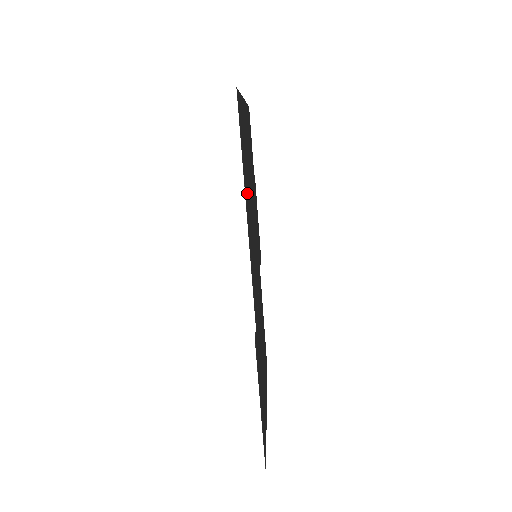
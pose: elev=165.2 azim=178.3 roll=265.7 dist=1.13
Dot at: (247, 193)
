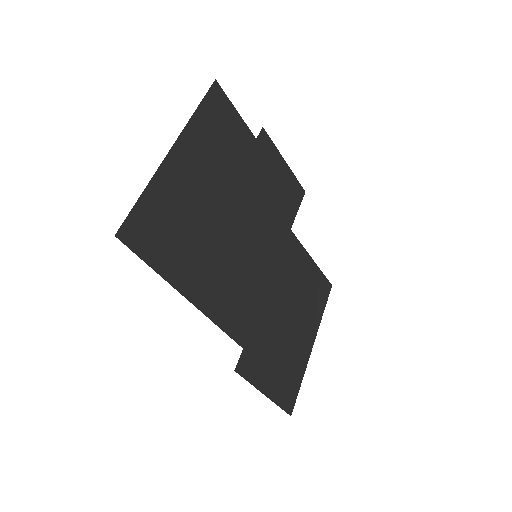
Dot at: (192, 265)
